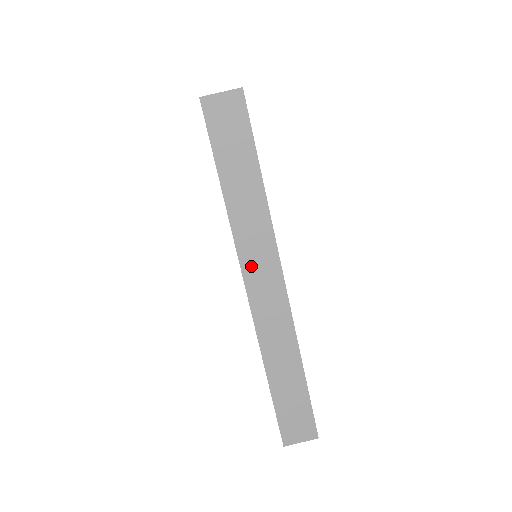
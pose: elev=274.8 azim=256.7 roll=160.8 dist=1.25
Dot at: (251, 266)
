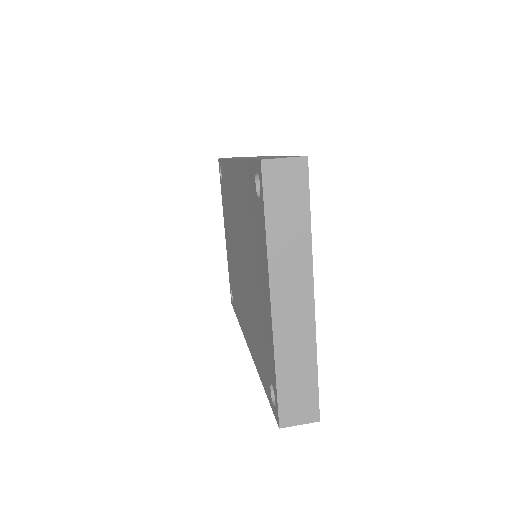
Dot at: occluded
